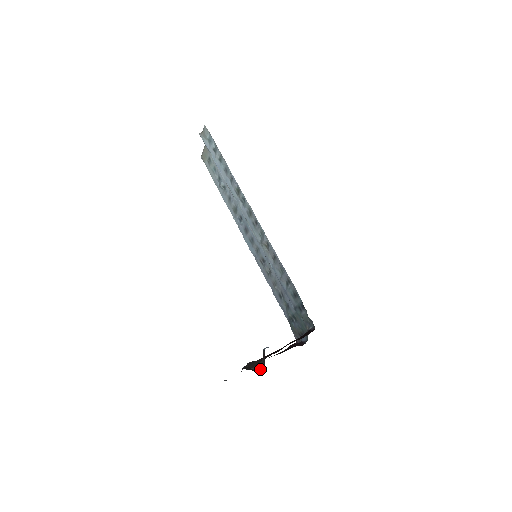
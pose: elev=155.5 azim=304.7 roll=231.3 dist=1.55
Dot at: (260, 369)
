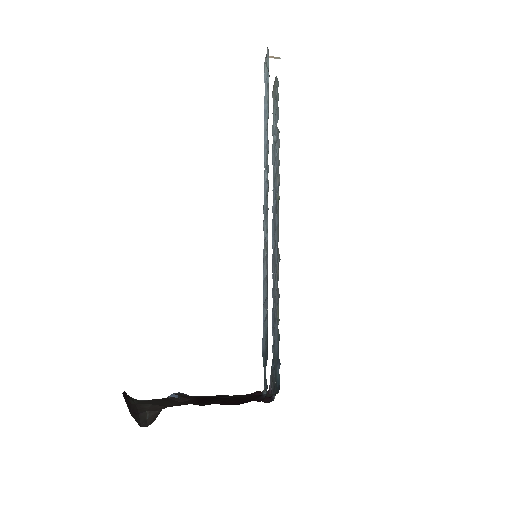
Dot at: (150, 420)
